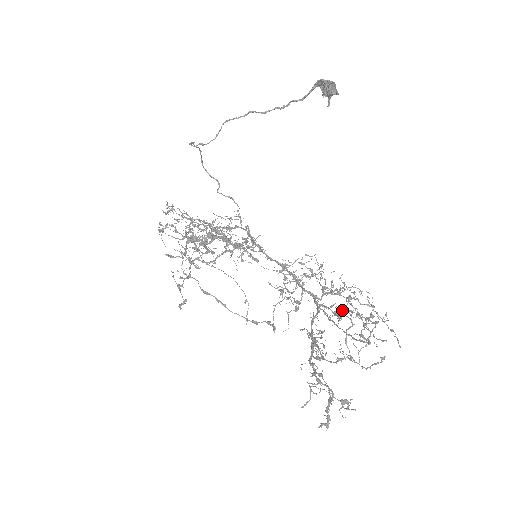
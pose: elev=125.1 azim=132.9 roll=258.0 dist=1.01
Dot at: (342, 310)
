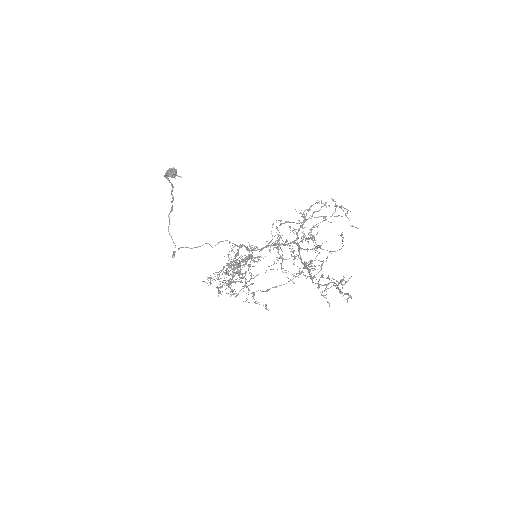
Dot at: occluded
